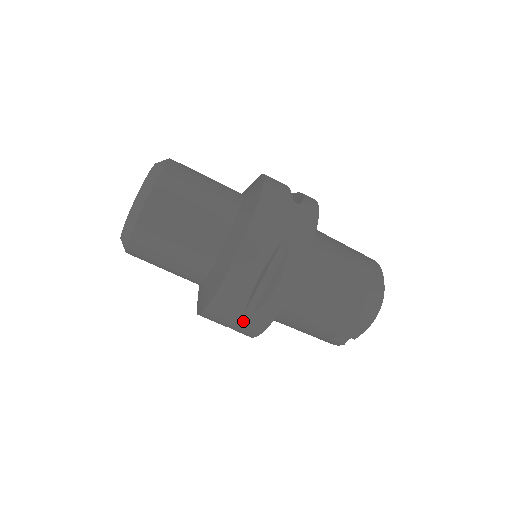
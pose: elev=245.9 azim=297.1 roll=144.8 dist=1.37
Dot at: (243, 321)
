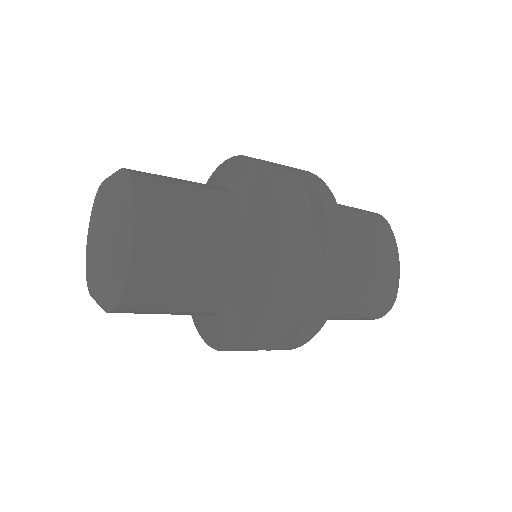
Dot at: occluded
